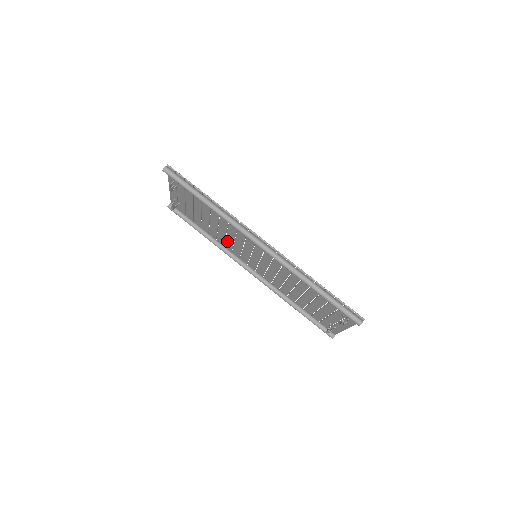
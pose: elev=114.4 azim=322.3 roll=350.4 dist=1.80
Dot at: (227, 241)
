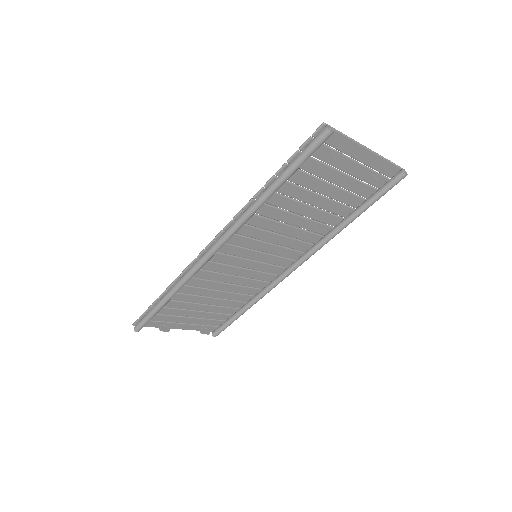
Dot at: (248, 285)
